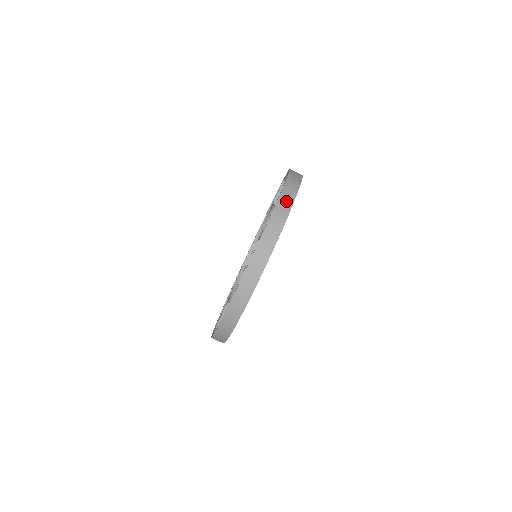
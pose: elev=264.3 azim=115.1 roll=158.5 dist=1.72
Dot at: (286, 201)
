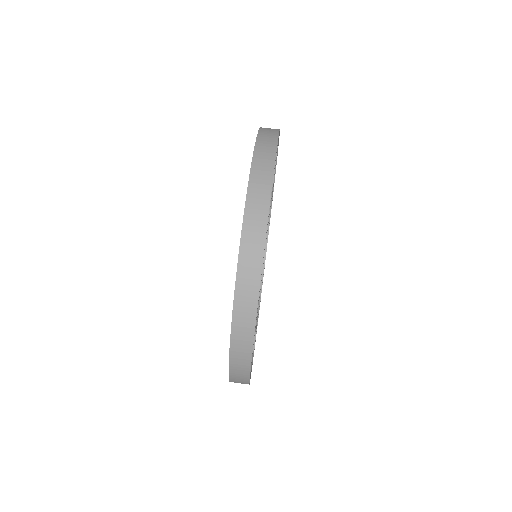
Dot at: occluded
